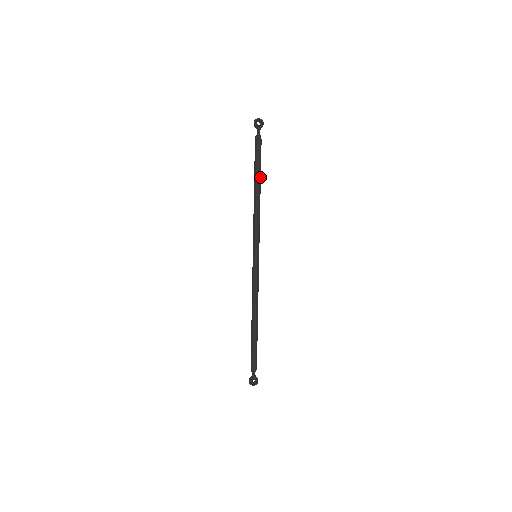
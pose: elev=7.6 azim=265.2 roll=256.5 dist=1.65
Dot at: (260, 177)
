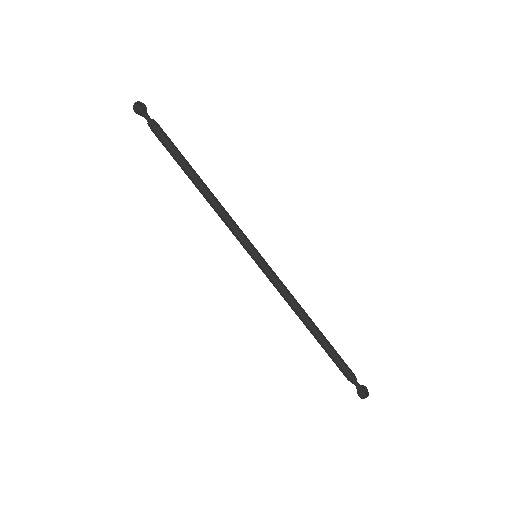
Dot at: (190, 166)
